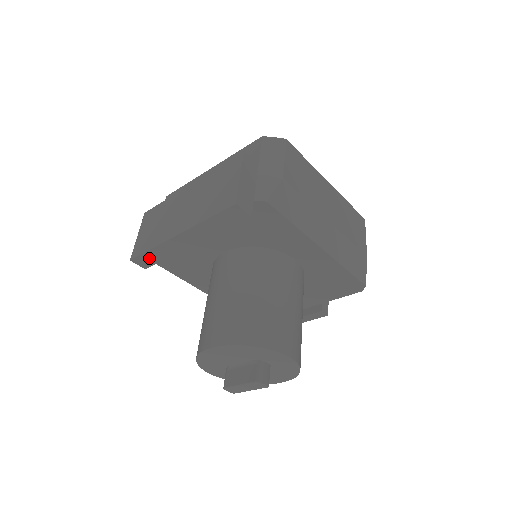
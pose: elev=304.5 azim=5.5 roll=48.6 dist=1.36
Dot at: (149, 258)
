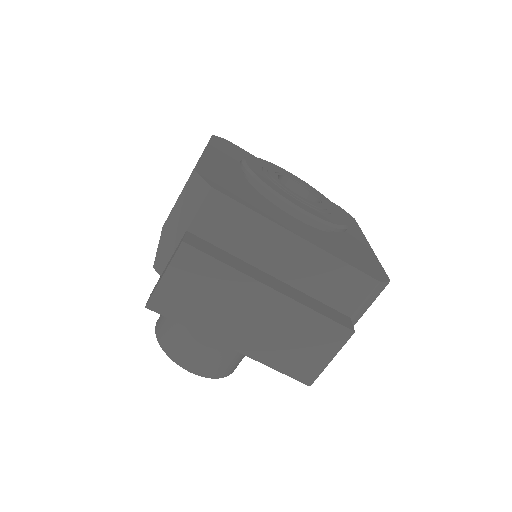
Dot at: occluded
